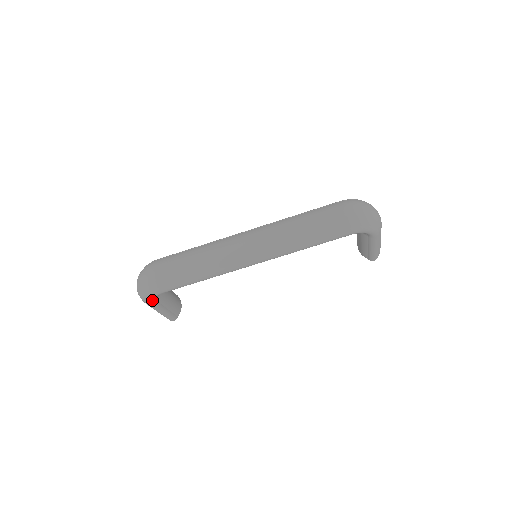
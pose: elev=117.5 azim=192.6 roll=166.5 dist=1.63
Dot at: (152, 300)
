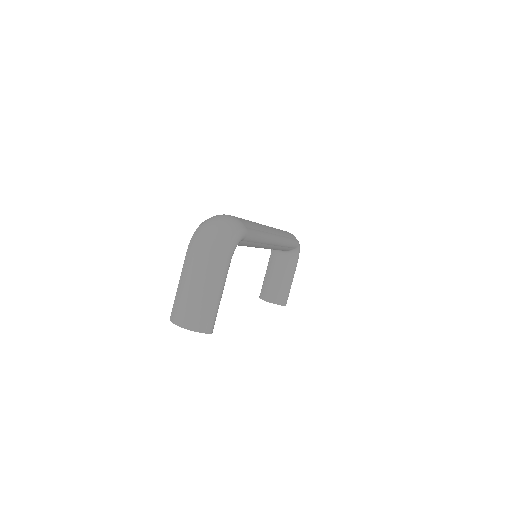
Dot at: occluded
